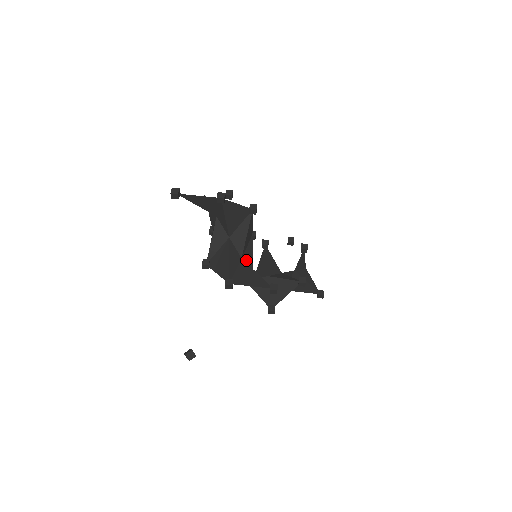
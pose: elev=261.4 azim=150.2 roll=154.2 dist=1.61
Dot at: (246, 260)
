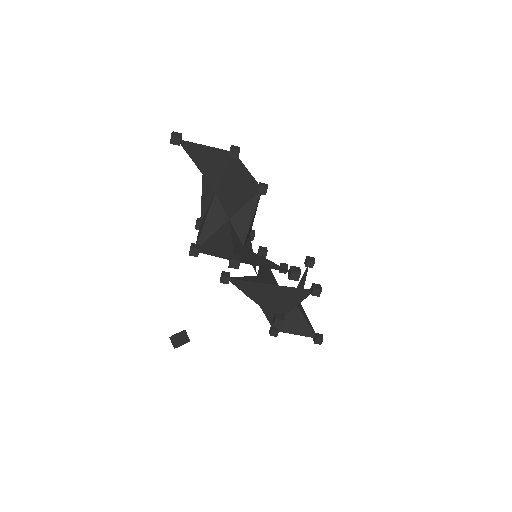
Dot at: occluded
